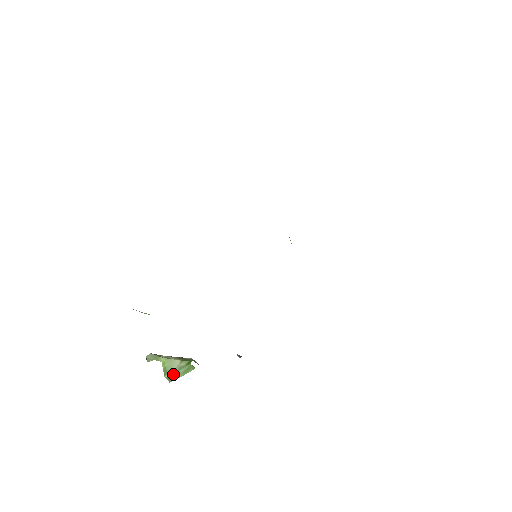
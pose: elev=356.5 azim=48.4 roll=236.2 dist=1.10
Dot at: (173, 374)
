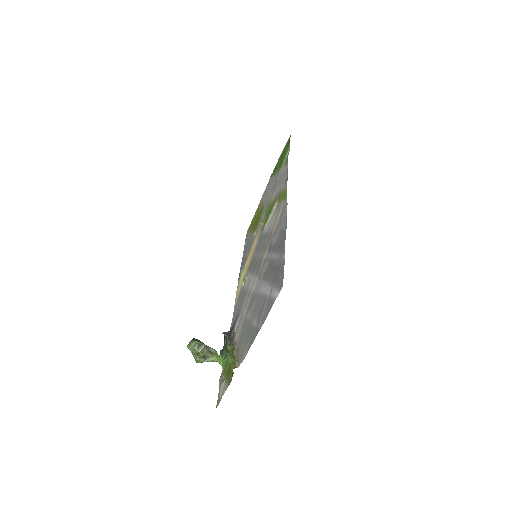
Dot at: occluded
